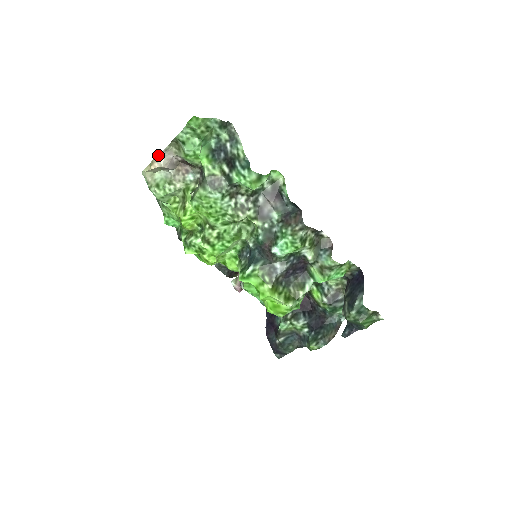
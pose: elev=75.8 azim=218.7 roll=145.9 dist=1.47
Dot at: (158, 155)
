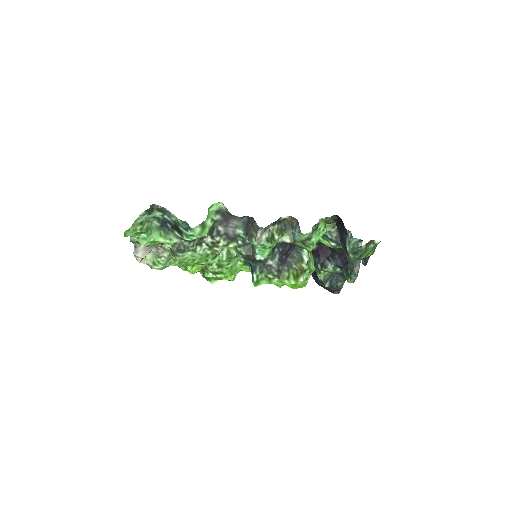
Dot at: (134, 254)
